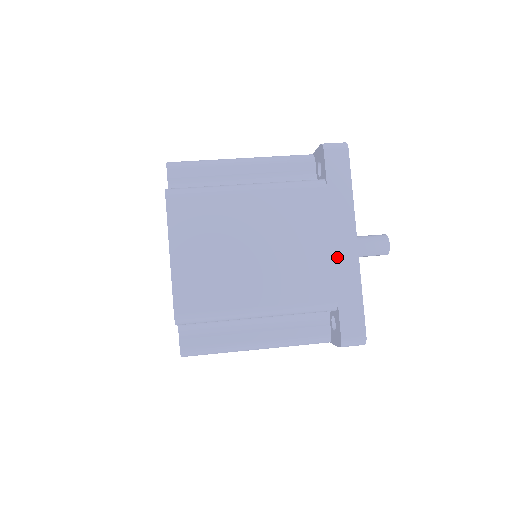
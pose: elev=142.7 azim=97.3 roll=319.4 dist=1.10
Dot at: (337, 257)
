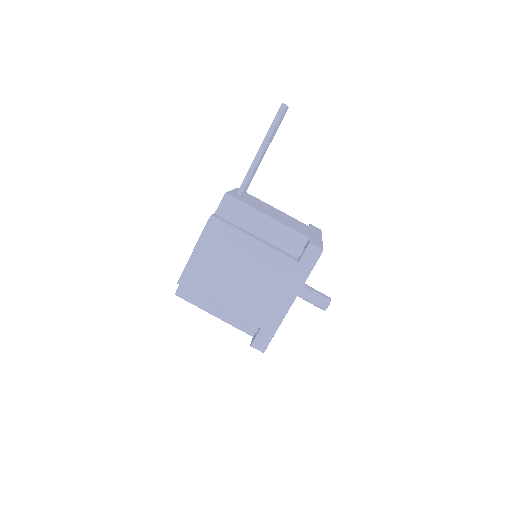
Dot at: occluded
